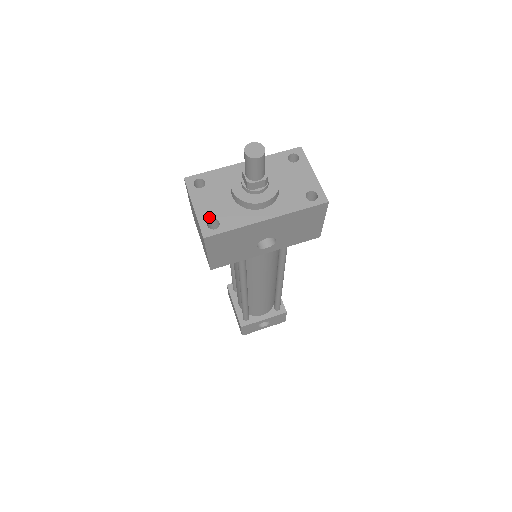
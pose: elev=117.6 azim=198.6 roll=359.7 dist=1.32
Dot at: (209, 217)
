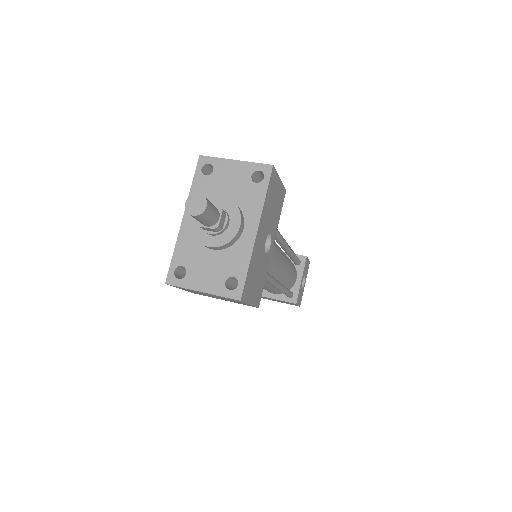
Dot at: (222, 283)
